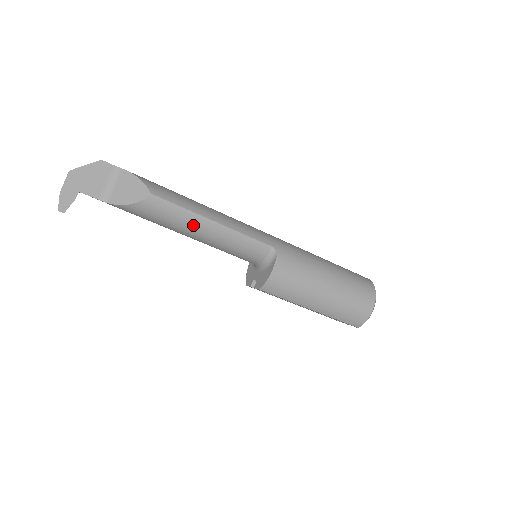
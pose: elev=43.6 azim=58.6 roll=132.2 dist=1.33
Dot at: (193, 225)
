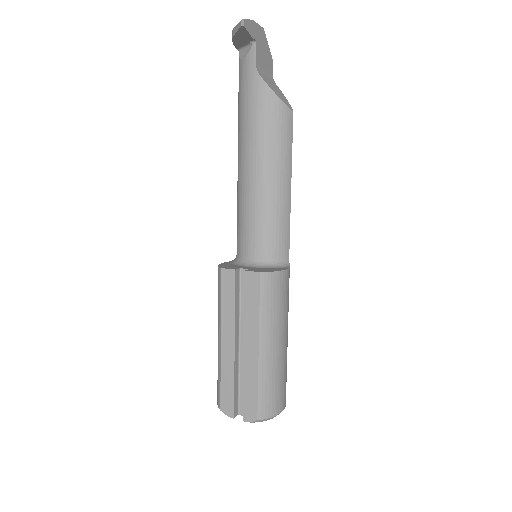
Dot at: (281, 166)
